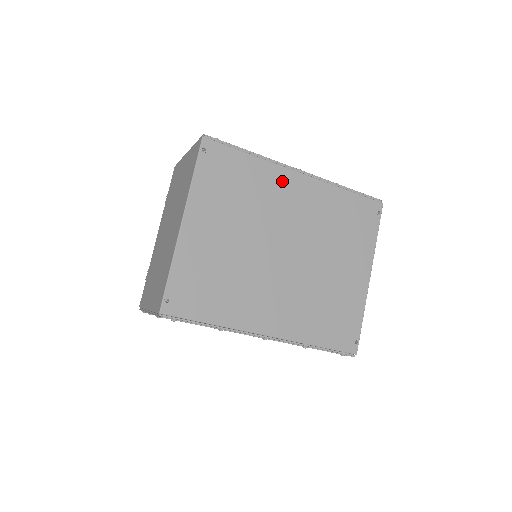
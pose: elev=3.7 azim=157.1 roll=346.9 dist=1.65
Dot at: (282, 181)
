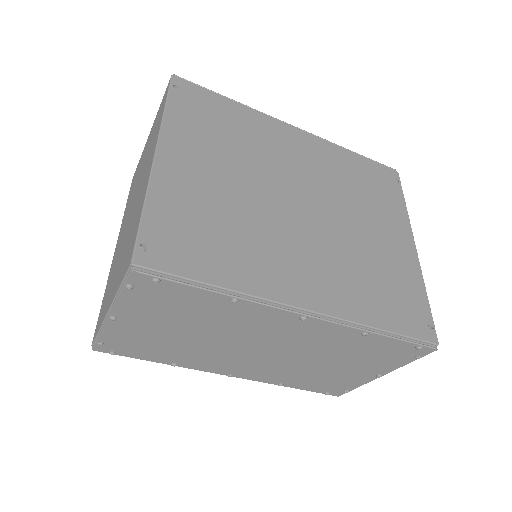
Dot at: (277, 132)
